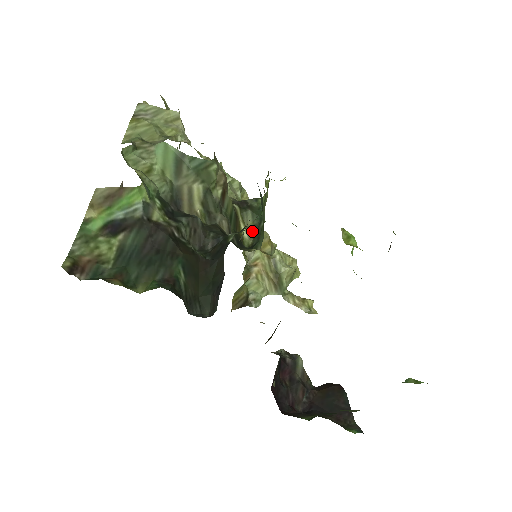
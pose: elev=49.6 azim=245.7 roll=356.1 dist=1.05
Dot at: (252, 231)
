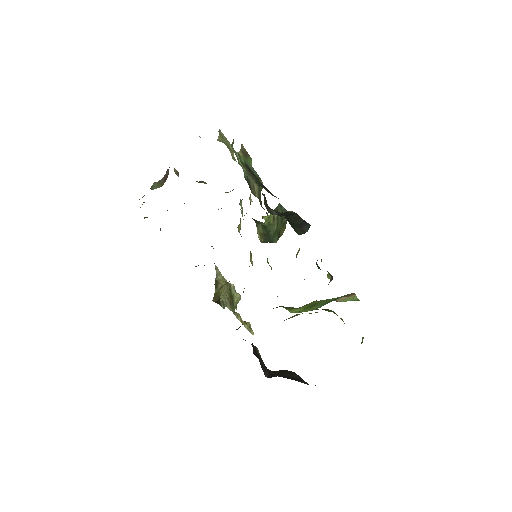
Dot at: (263, 235)
